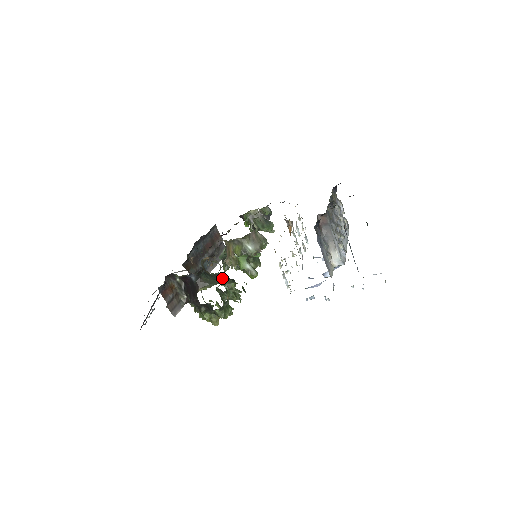
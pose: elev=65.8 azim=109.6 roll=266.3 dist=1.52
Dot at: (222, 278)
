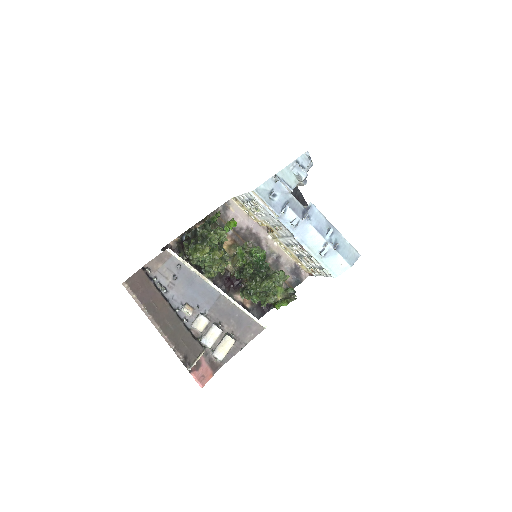
Dot at: occluded
